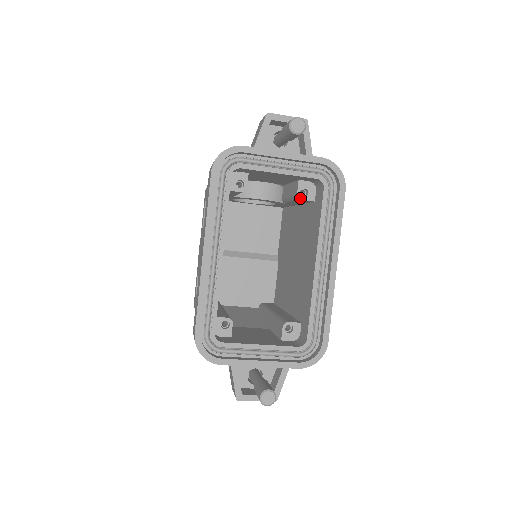
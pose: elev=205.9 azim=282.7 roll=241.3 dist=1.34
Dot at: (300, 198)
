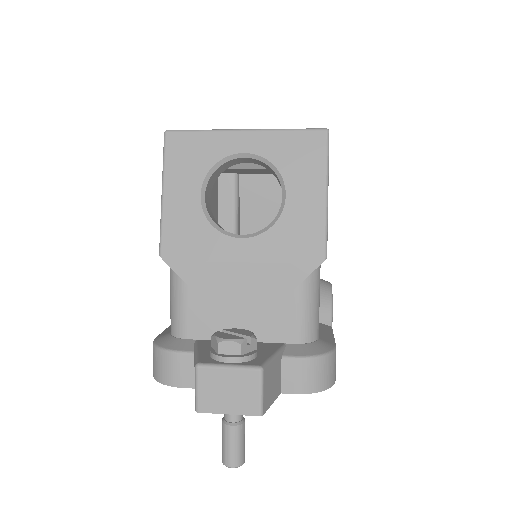
Dot at: occluded
